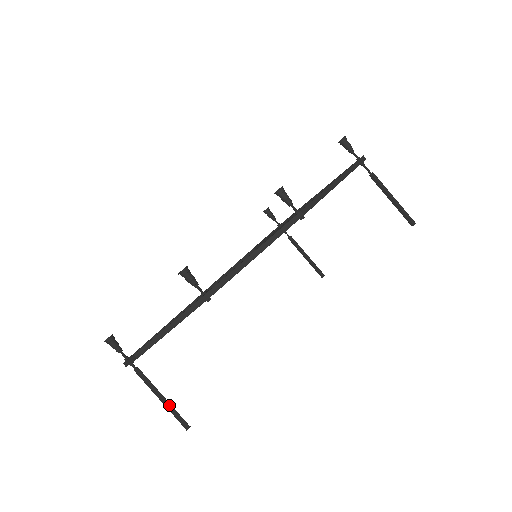
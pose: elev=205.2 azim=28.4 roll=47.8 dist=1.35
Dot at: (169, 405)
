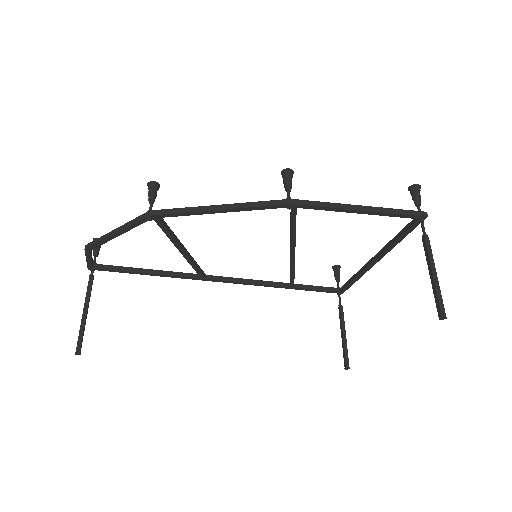
Dot at: (84, 322)
